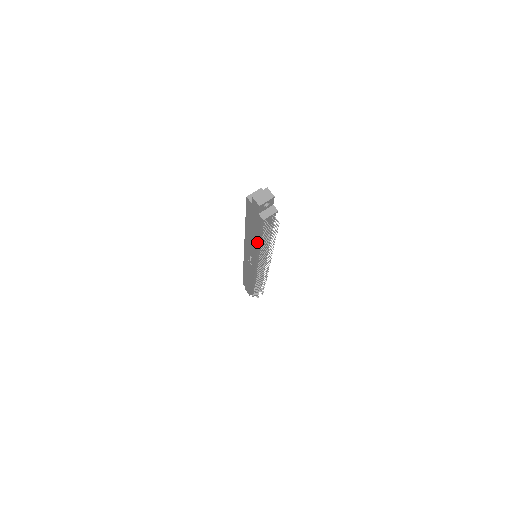
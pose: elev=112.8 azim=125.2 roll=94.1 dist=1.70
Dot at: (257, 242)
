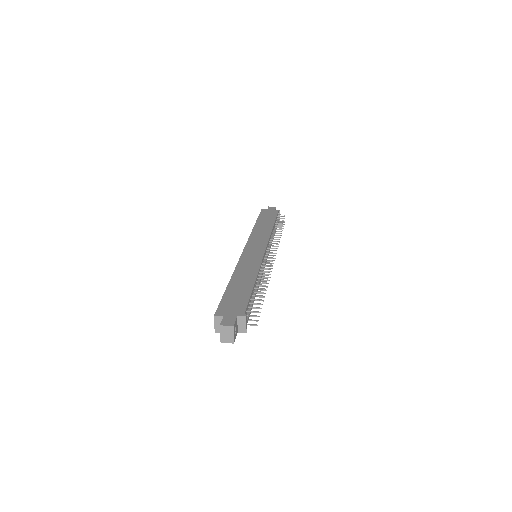
Dot at: occluded
